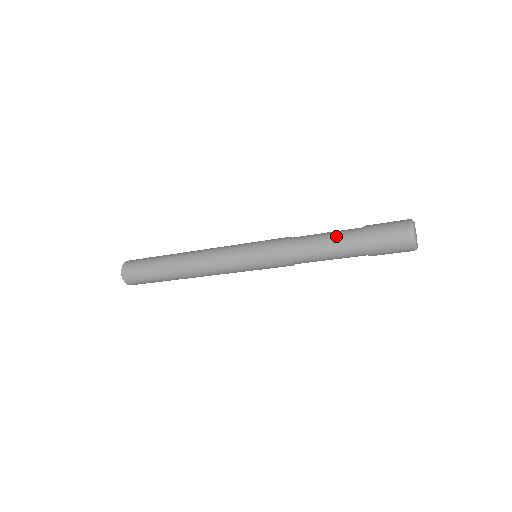
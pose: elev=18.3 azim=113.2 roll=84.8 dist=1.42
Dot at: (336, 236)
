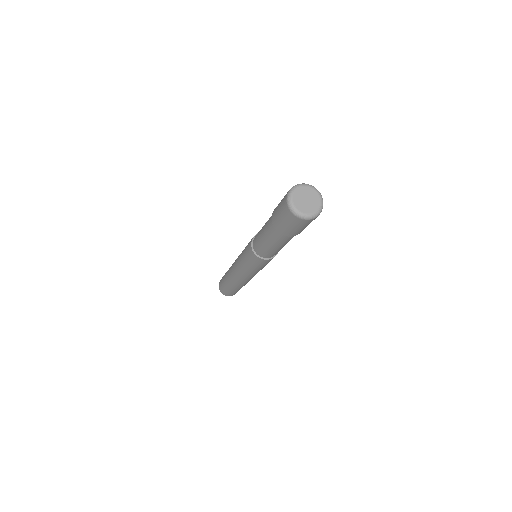
Dot at: (267, 238)
